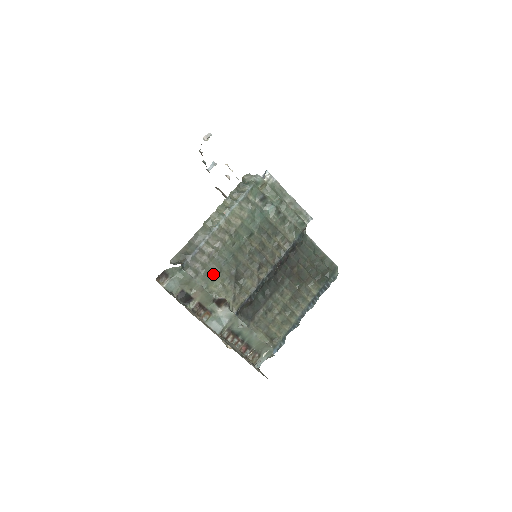
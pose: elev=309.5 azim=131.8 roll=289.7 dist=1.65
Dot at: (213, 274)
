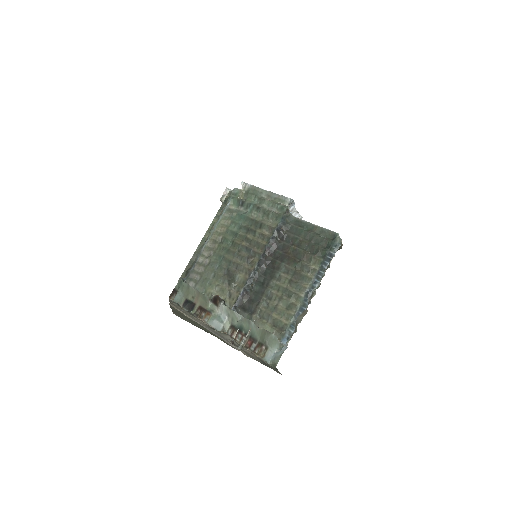
Dot at: (209, 279)
